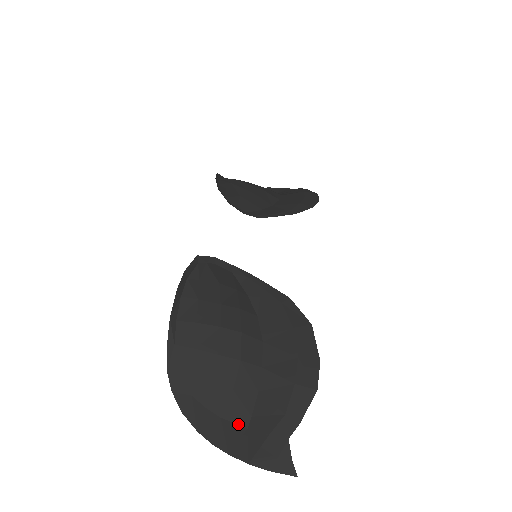
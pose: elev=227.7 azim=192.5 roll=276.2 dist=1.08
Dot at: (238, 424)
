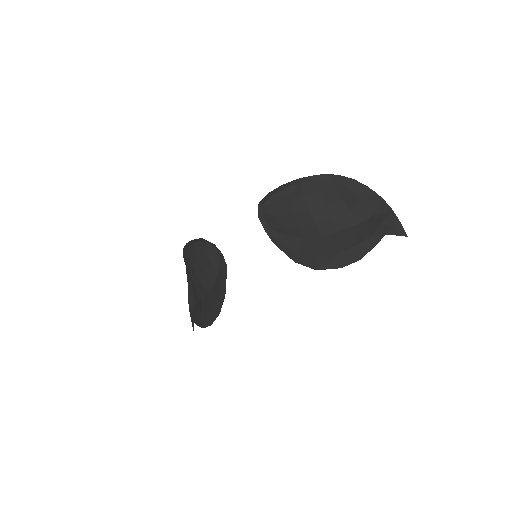
Dot at: (195, 298)
